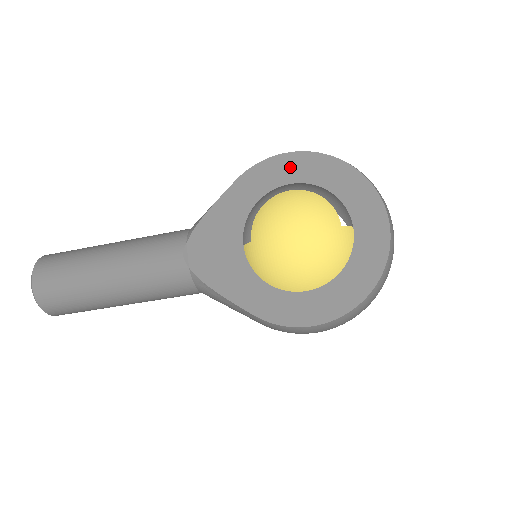
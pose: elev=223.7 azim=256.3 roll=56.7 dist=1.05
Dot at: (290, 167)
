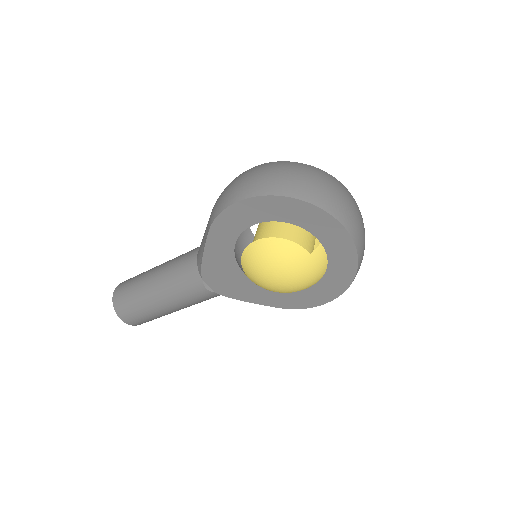
Dot at: (245, 213)
